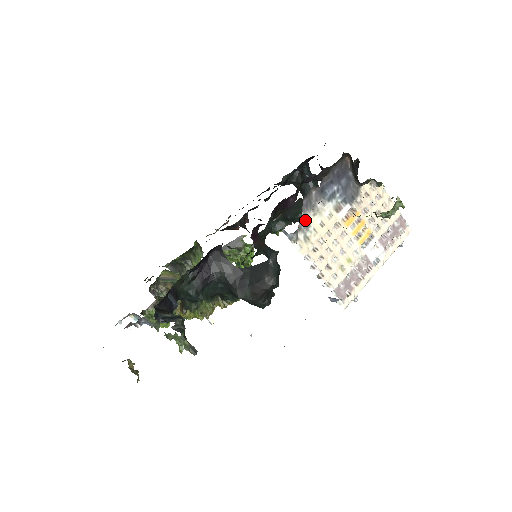
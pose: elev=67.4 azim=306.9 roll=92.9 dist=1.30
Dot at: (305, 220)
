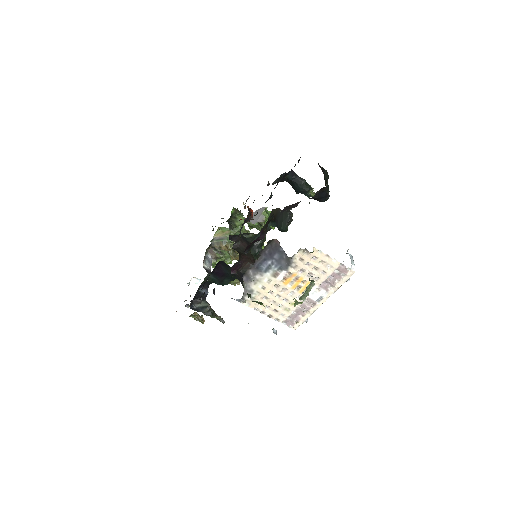
Dot at: (248, 288)
